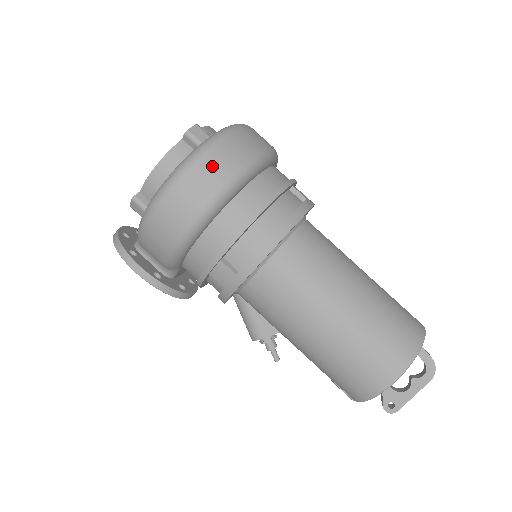
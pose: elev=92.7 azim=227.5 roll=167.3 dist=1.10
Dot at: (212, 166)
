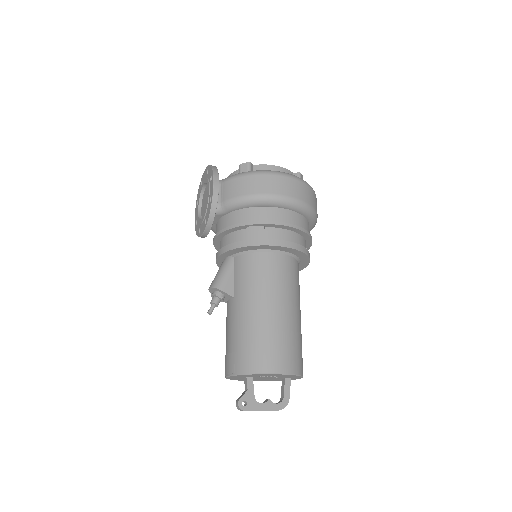
Dot at: (305, 191)
